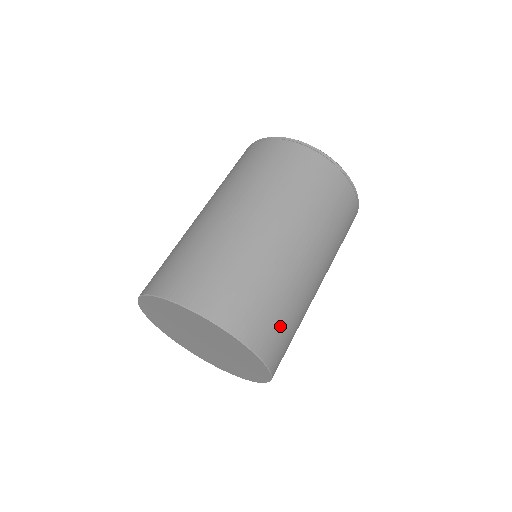
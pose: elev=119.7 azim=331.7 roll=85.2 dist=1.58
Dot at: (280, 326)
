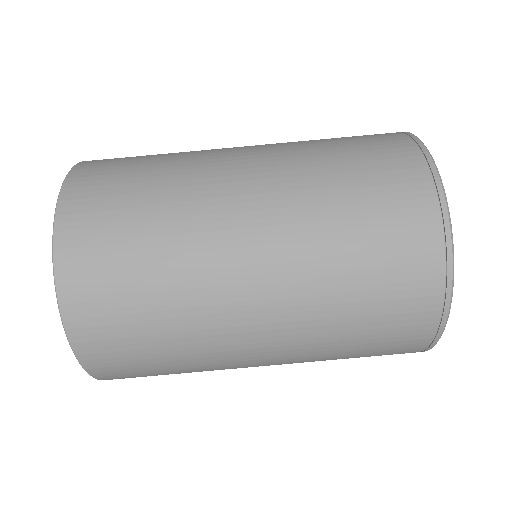
Dot at: (126, 312)
